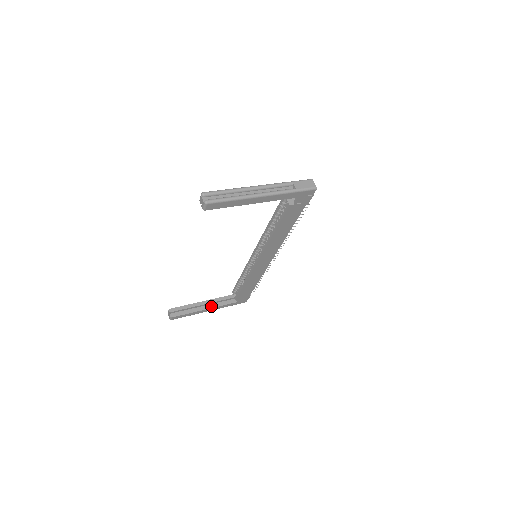
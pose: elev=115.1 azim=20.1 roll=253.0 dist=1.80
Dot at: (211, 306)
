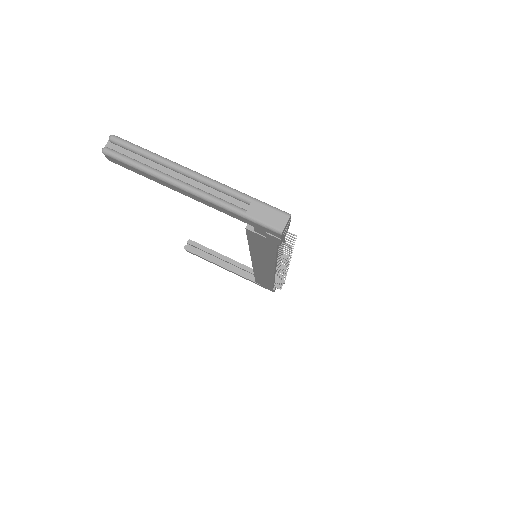
Dot at: (231, 268)
